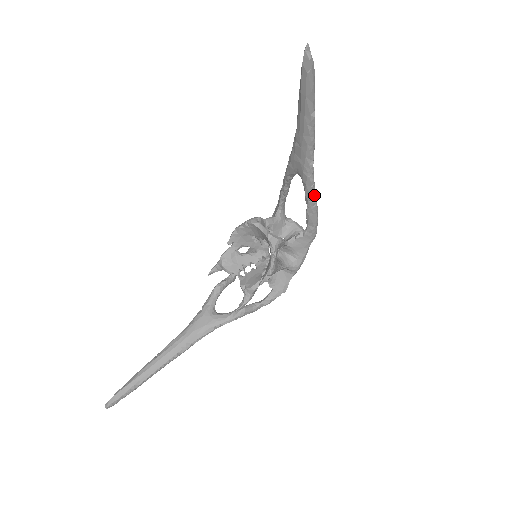
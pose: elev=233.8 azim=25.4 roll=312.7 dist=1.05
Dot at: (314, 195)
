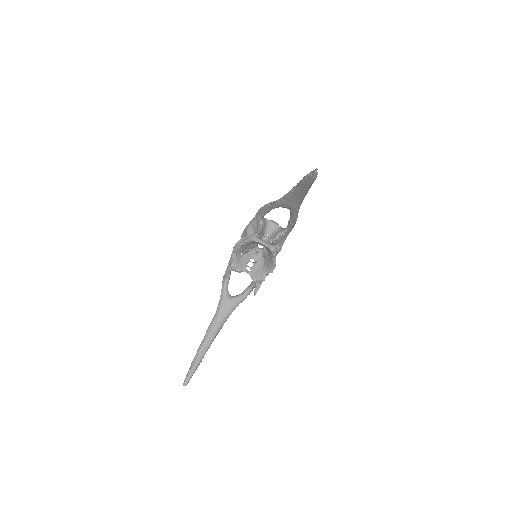
Dot at: (297, 216)
